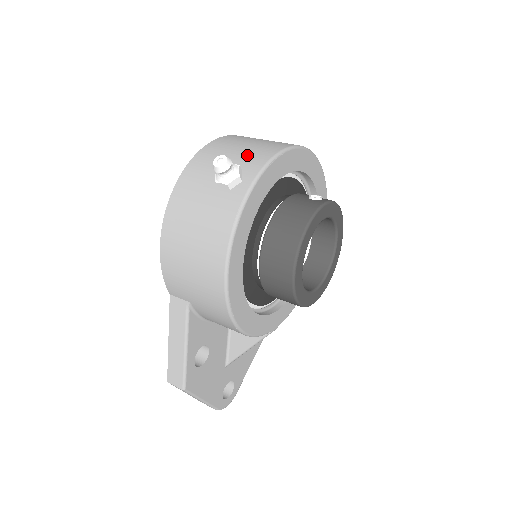
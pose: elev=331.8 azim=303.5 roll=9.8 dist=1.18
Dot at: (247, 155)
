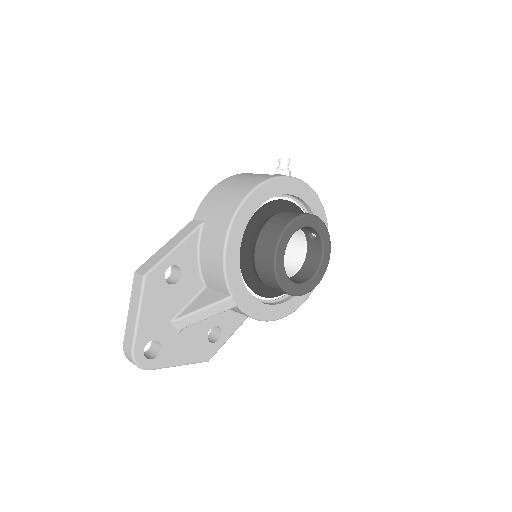
Dot at: occluded
